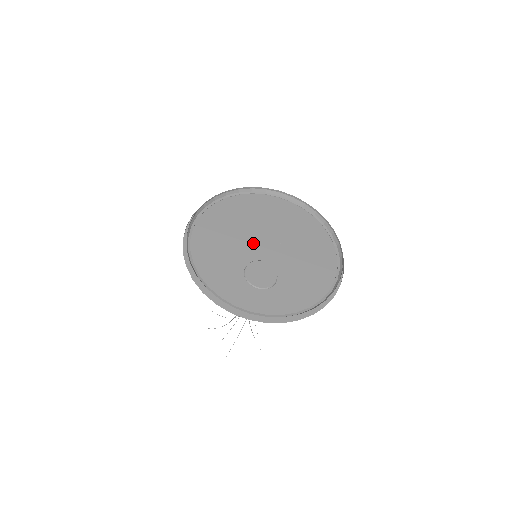
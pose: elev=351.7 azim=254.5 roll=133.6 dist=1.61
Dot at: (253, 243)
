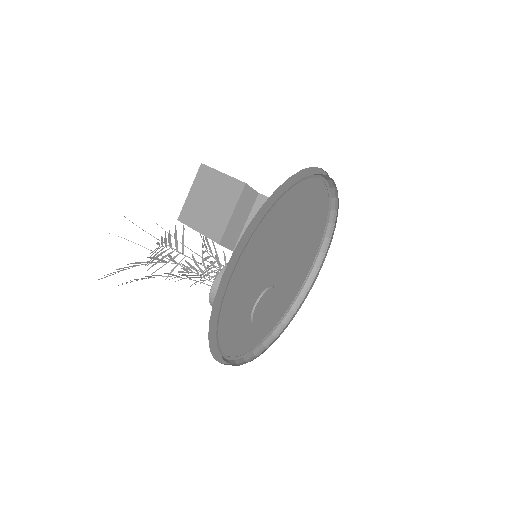
Dot at: (272, 265)
